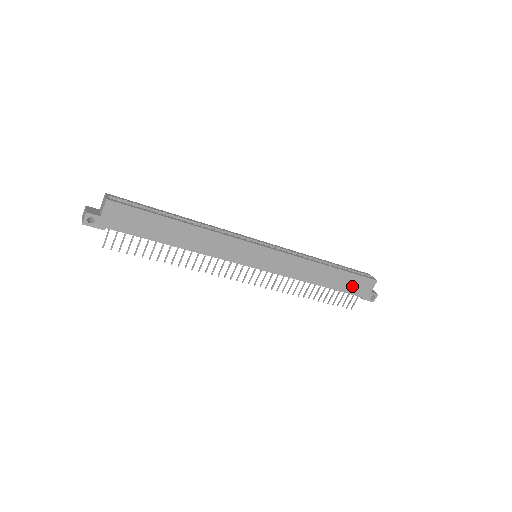
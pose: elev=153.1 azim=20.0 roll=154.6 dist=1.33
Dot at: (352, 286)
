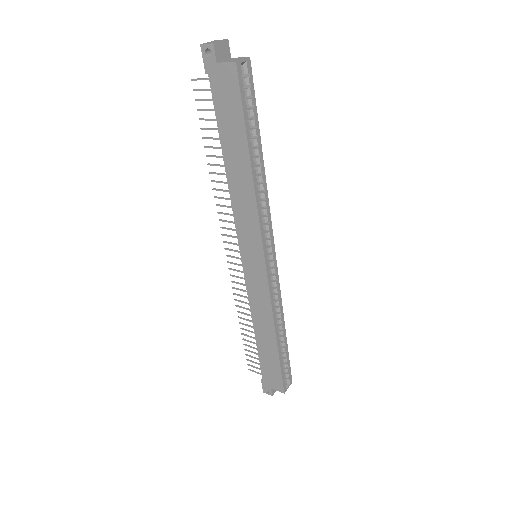
Dot at: (269, 367)
